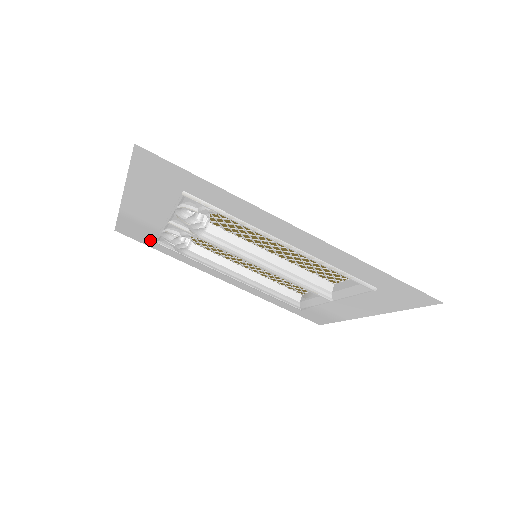
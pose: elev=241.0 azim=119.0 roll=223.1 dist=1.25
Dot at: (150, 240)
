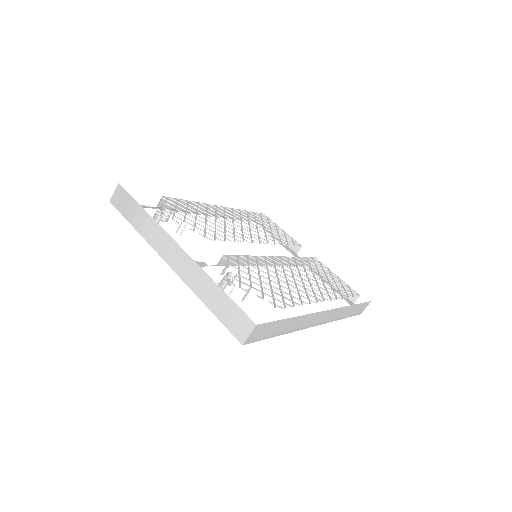
Dot at: occluded
